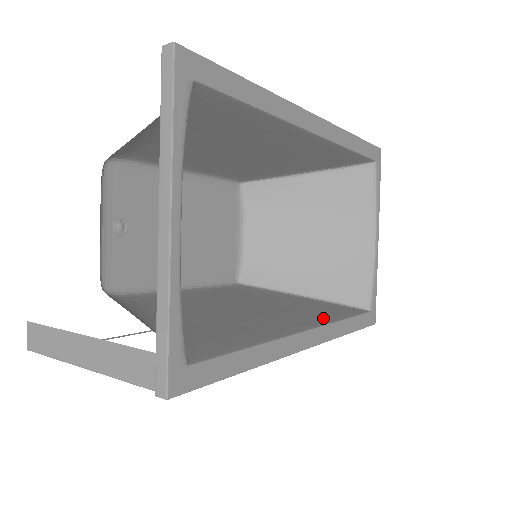
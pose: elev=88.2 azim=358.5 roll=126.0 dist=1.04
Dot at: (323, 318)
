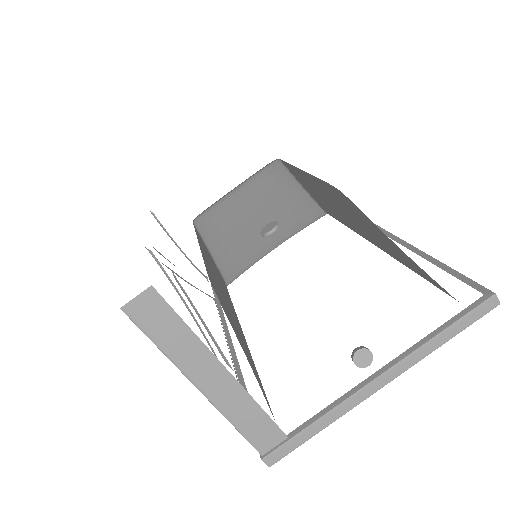
Dot at: (235, 312)
